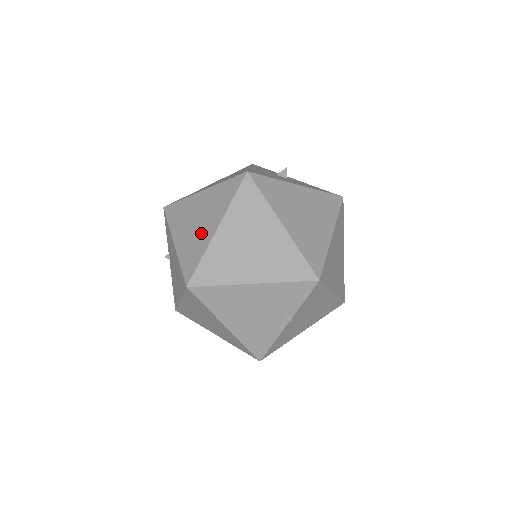
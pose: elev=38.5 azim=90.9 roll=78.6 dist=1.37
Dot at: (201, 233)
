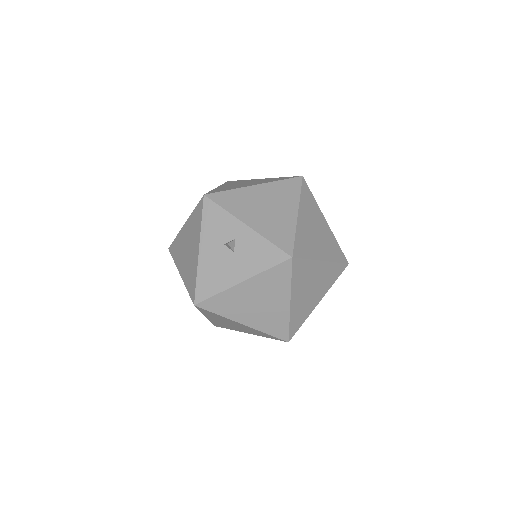
Dot at: occluded
